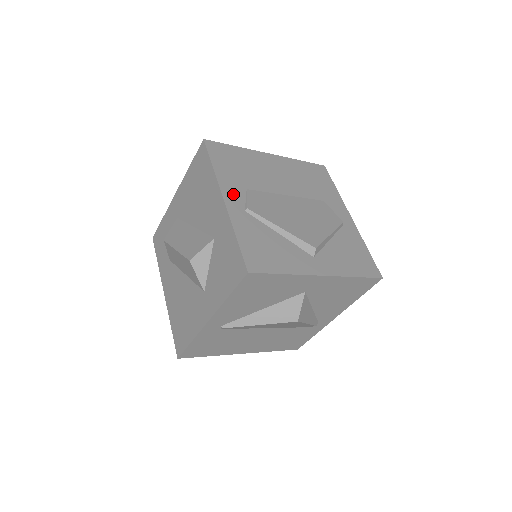
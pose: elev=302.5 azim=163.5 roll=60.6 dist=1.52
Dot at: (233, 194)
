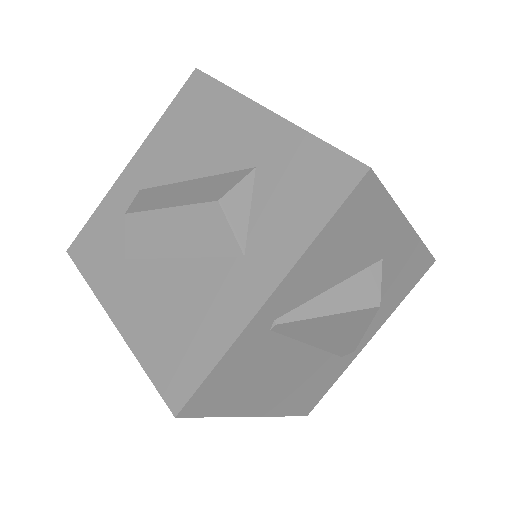
Dot at: occluded
